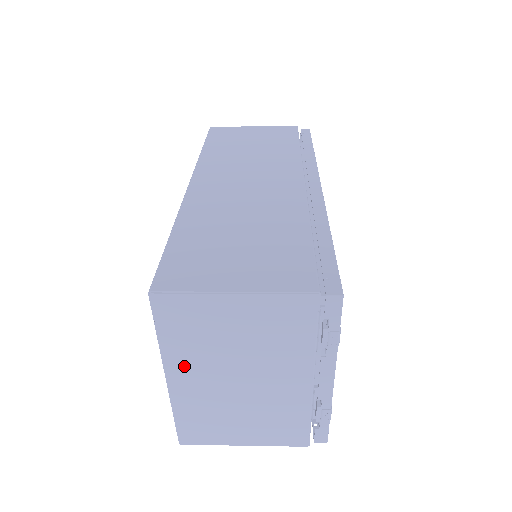
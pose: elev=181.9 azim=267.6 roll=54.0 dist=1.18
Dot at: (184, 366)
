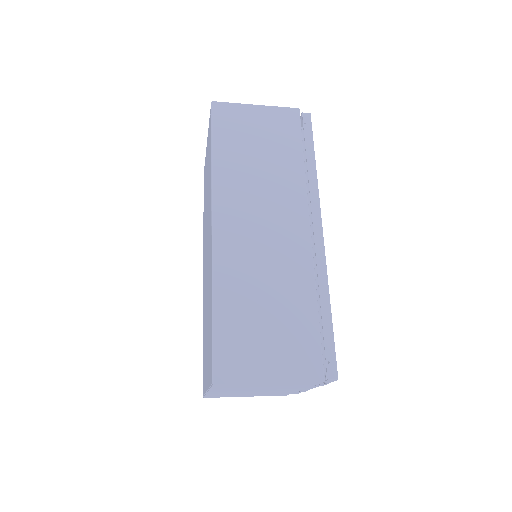
Dot at: occluded
